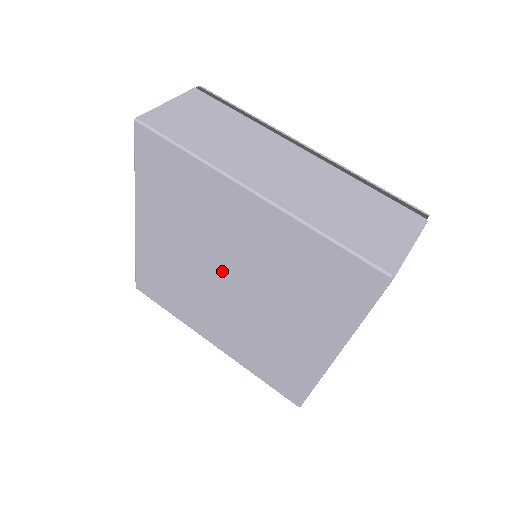
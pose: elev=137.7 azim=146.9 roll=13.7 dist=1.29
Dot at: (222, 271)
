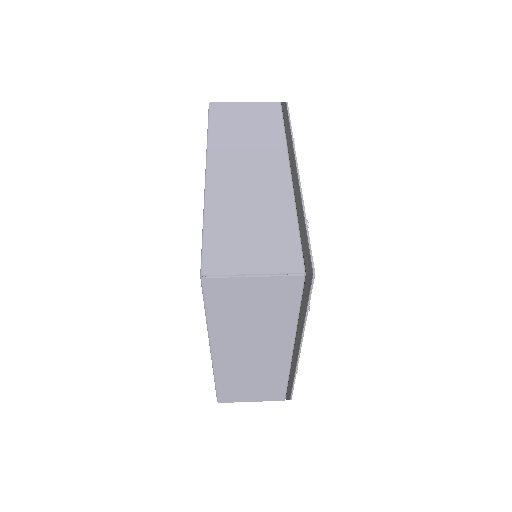
Dot at: occluded
